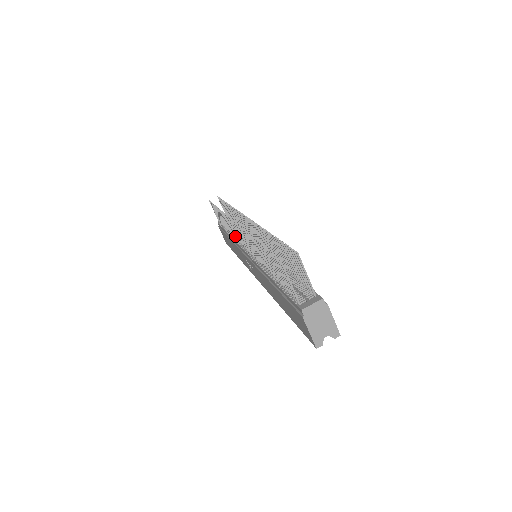
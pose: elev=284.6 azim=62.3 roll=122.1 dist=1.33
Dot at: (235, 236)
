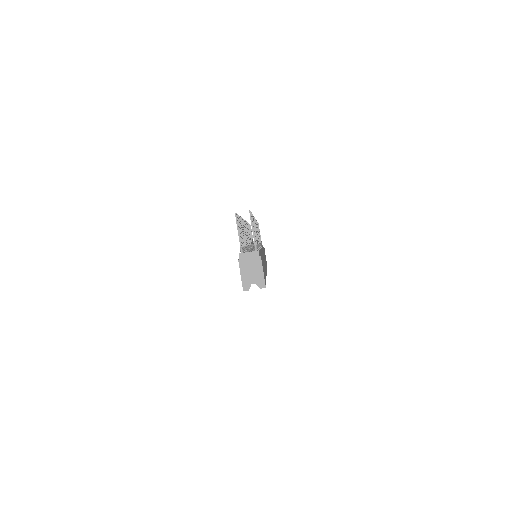
Dot at: occluded
